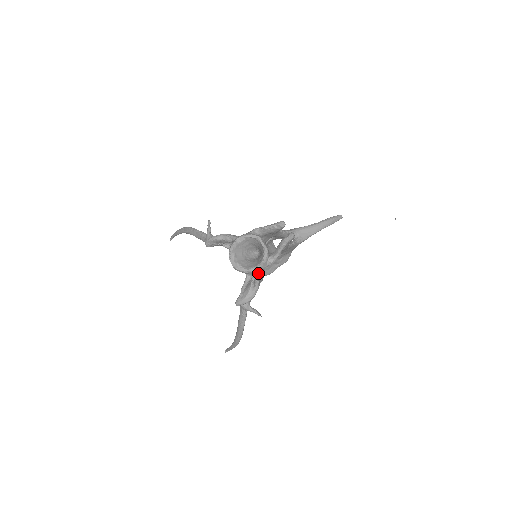
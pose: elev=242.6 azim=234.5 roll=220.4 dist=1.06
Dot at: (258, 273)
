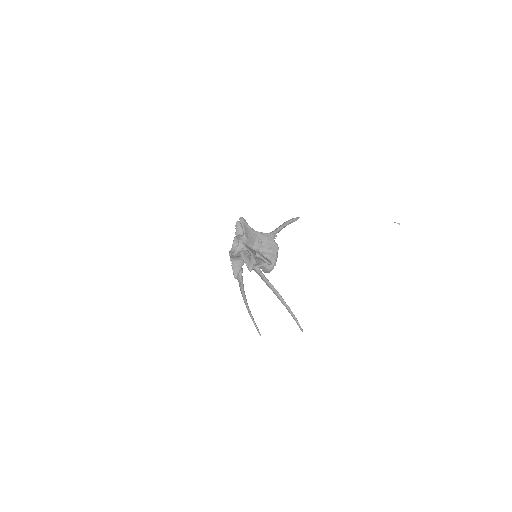
Dot at: (243, 246)
